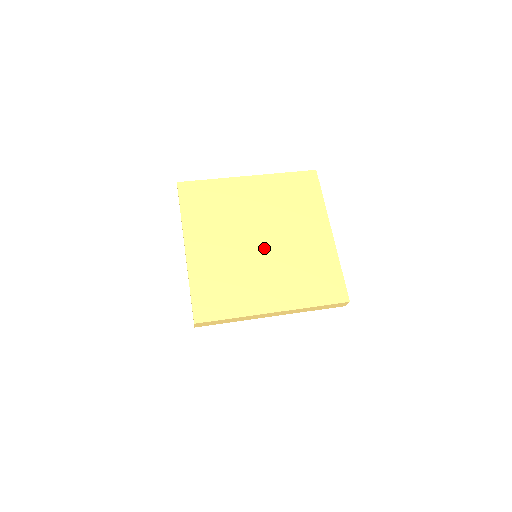
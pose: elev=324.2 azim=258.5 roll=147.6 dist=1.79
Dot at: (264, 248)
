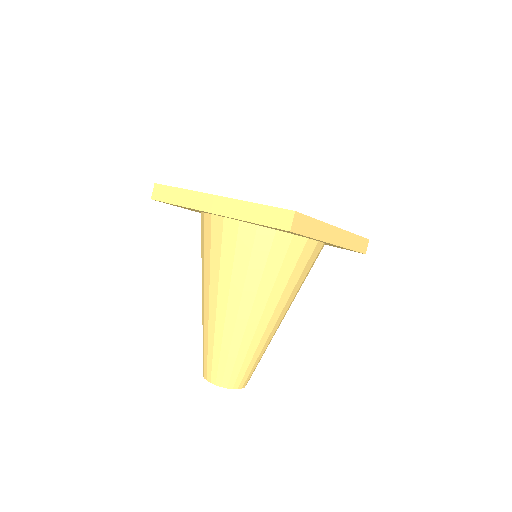
Dot at: occluded
